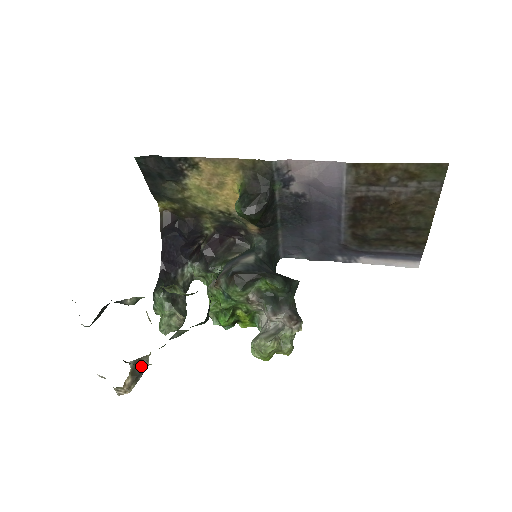
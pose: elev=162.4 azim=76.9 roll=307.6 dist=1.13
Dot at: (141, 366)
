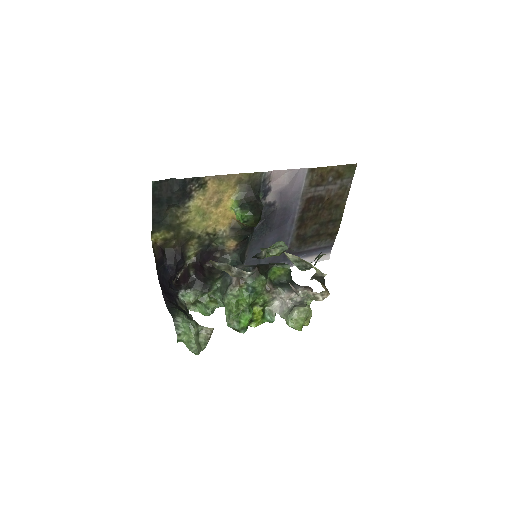
Dot at: (321, 278)
